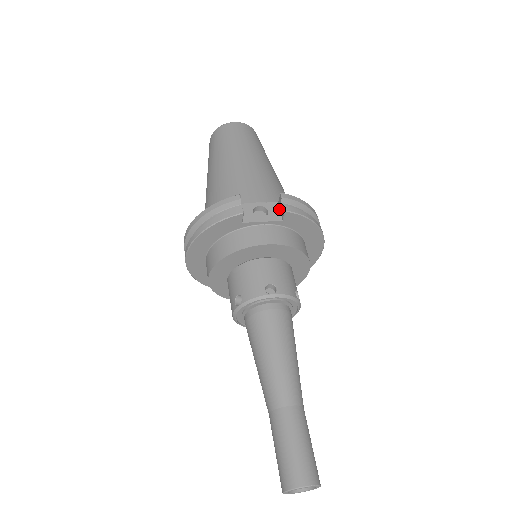
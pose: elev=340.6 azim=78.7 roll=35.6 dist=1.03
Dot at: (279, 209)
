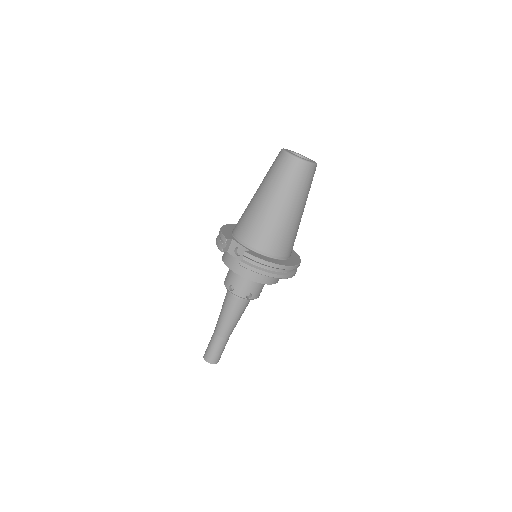
Dot at: occluded
